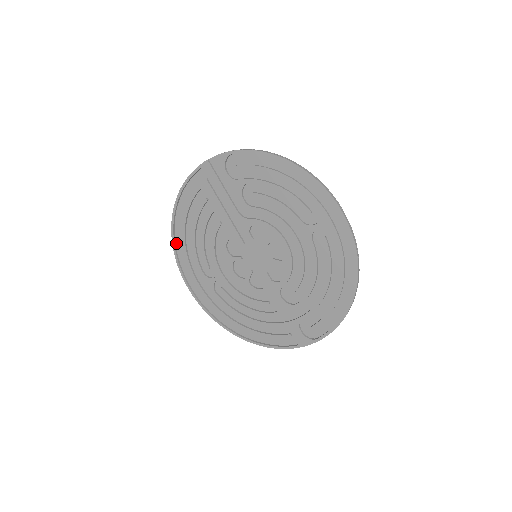
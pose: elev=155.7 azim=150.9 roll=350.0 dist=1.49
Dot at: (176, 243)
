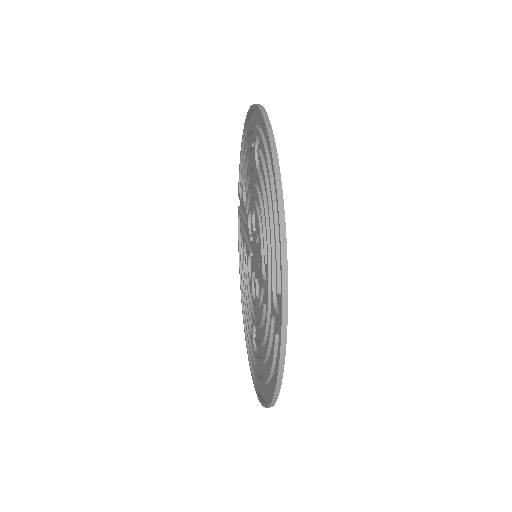
Dot at: occluded
